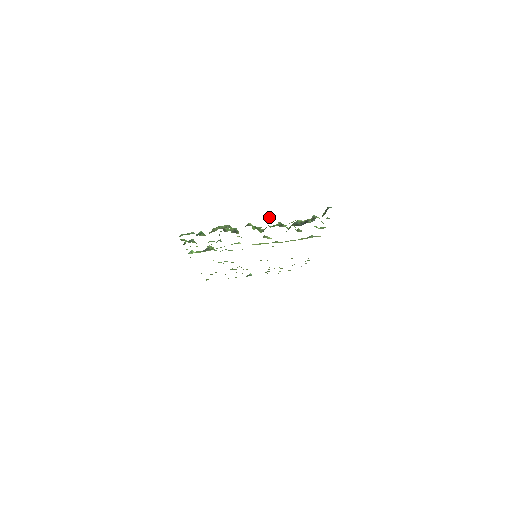
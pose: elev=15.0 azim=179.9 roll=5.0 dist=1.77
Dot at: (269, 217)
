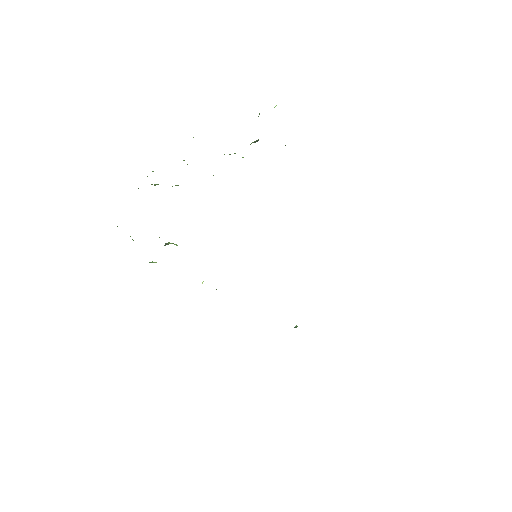
Dot at: occluded
